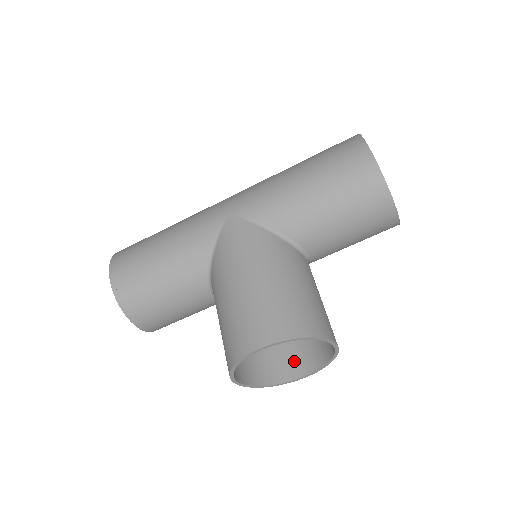
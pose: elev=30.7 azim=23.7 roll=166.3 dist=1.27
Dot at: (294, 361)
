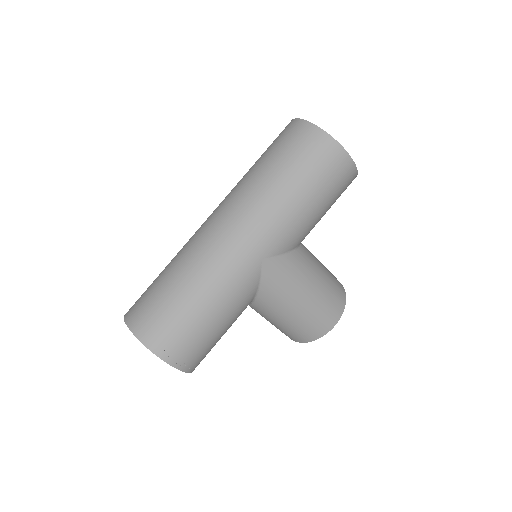
Dot at: occluded
